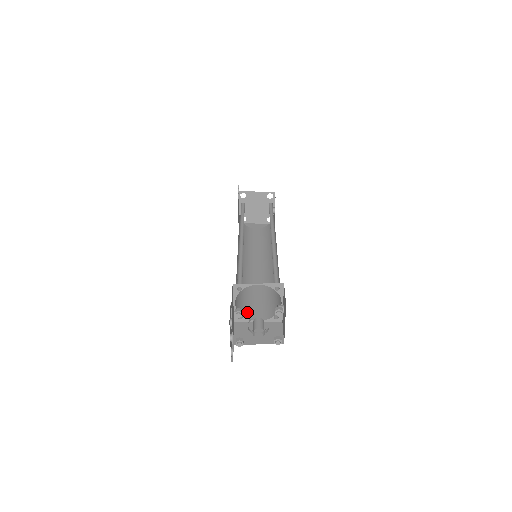
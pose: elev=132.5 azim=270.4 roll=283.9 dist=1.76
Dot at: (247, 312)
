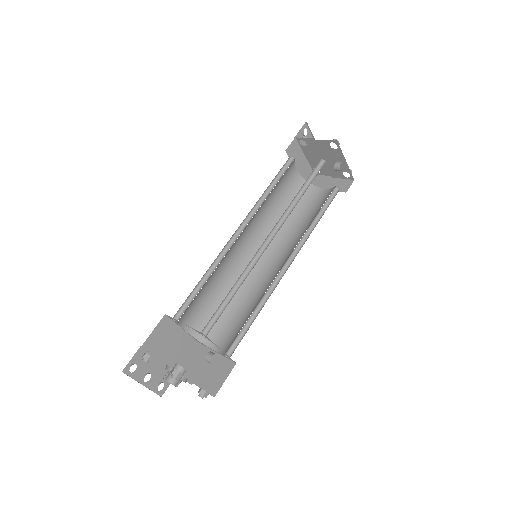
Dot at: (211, 335)
